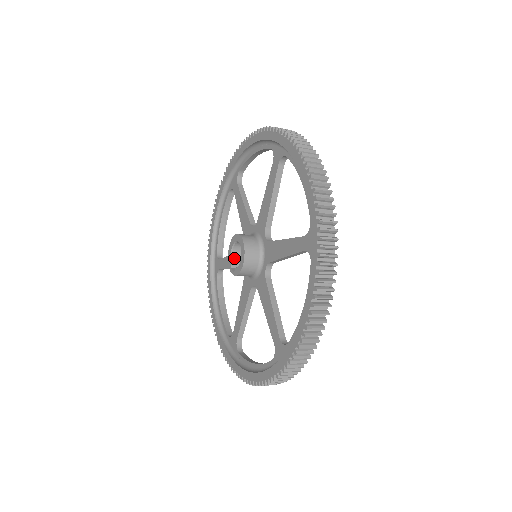
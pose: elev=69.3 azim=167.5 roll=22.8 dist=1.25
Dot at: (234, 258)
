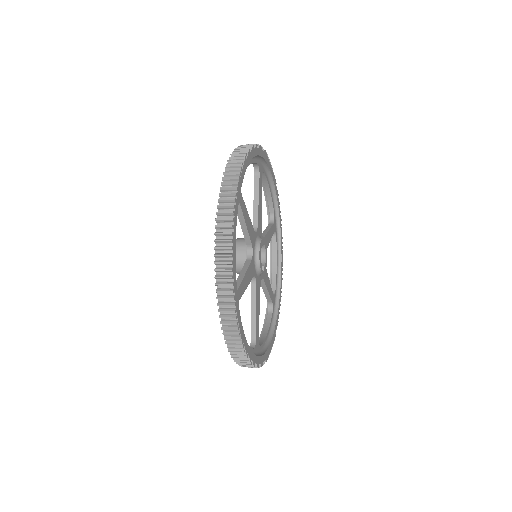
Dot at: occluded
